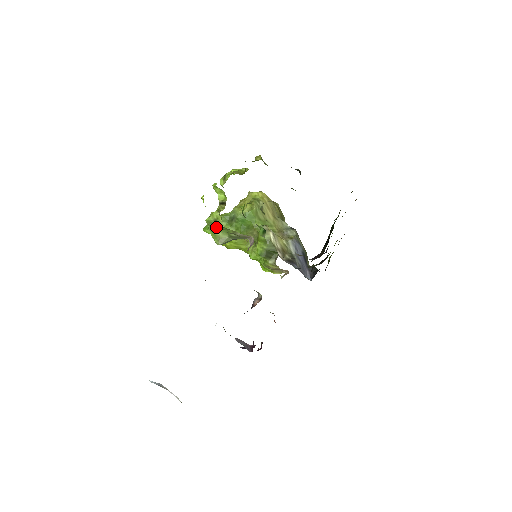
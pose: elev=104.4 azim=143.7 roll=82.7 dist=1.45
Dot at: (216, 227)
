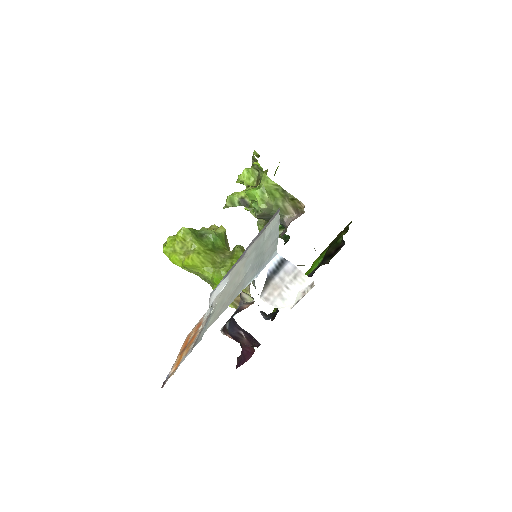
Dot at: (271, 188)
